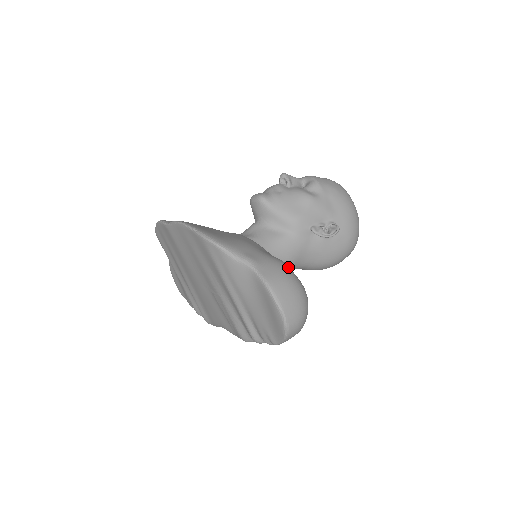
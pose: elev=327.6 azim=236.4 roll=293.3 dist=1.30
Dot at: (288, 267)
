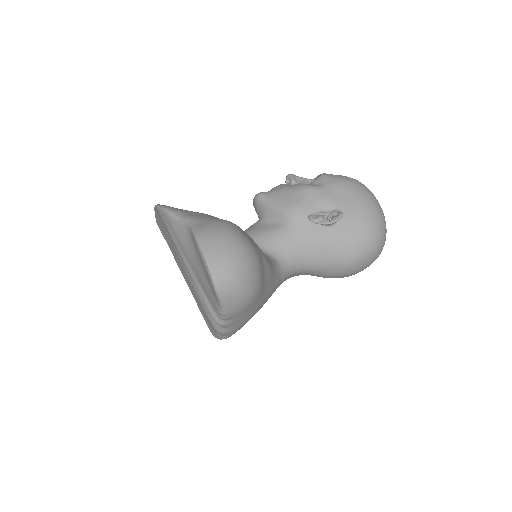
Dot at: (234, 225)
